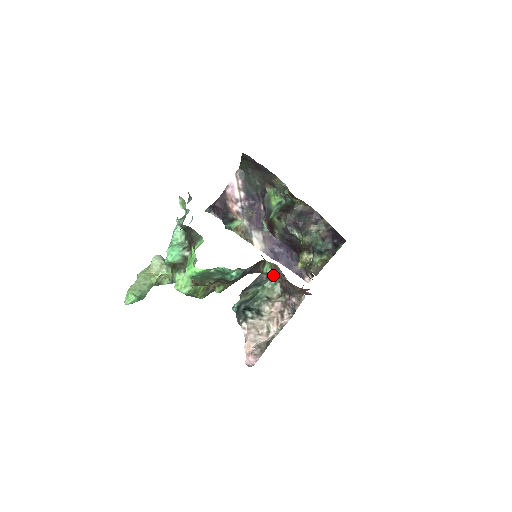
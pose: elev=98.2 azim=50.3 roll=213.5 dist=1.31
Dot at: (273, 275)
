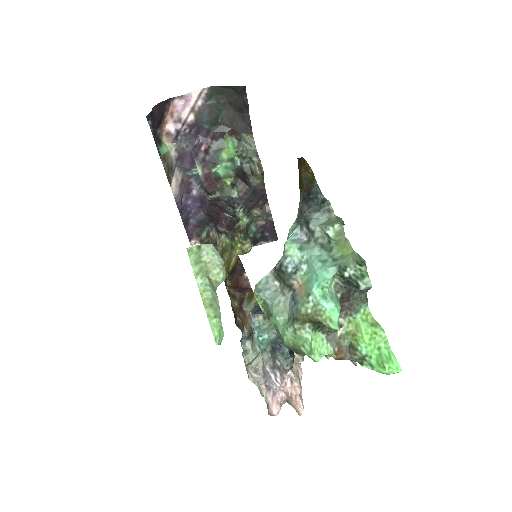
Dot at: occluded
